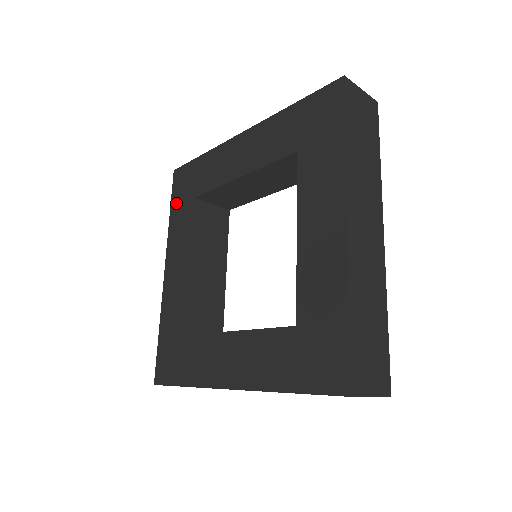
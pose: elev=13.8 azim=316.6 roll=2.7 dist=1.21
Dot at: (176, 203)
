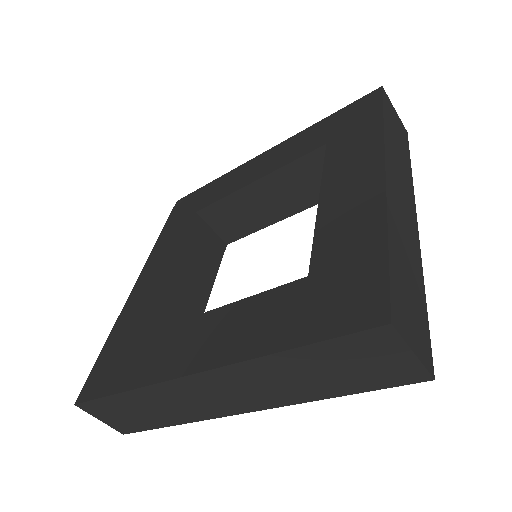
Dot at: (333, 119)
